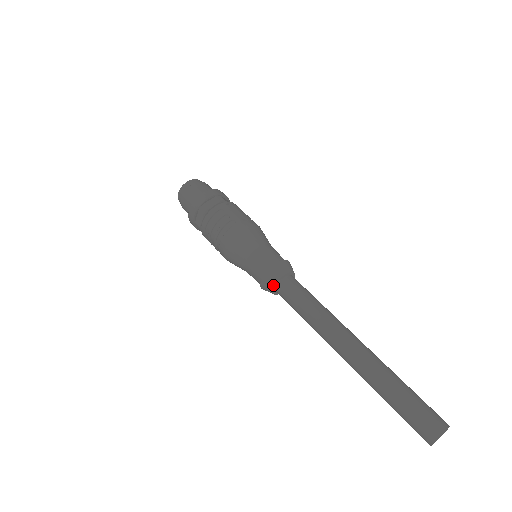
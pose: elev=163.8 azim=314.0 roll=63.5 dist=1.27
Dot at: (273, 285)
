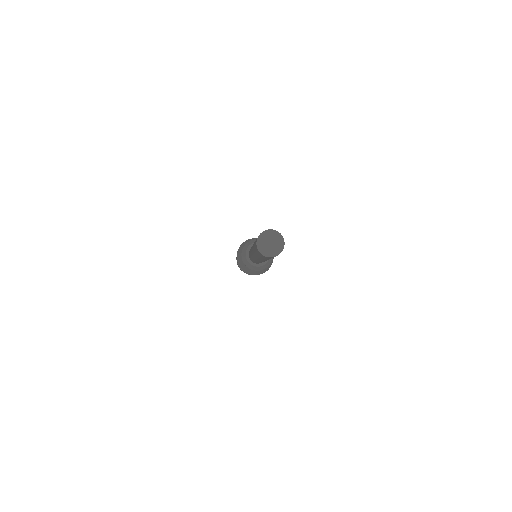
Dot at: (245, 253)
